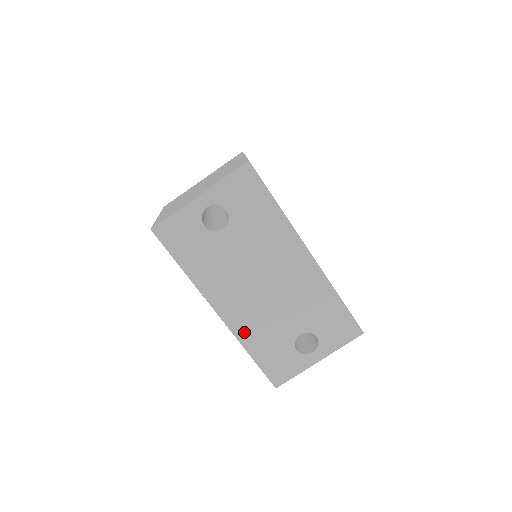
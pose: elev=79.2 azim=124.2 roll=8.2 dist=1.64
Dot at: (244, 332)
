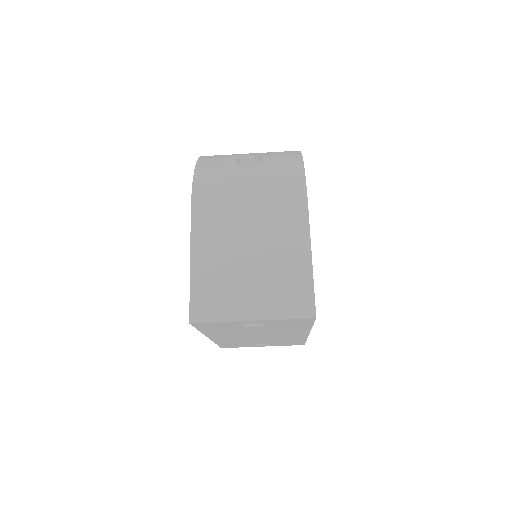
Dot at: (222, 341)
